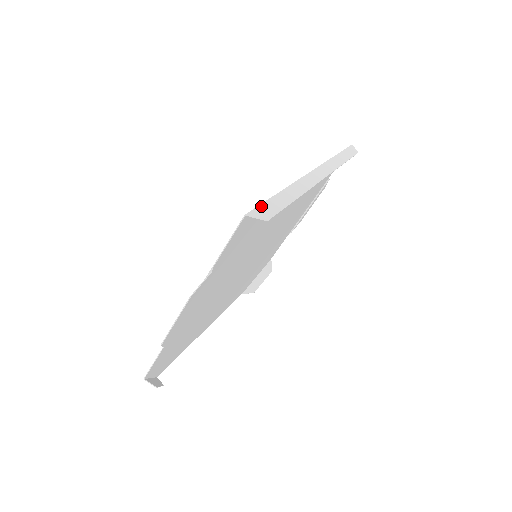
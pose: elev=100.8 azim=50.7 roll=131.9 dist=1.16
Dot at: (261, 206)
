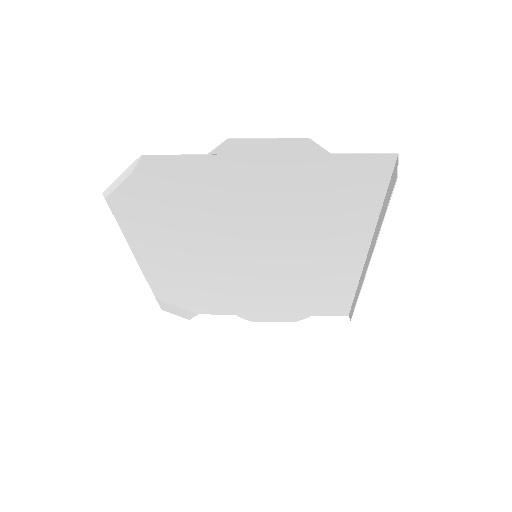
Dot at: (393, 176)
